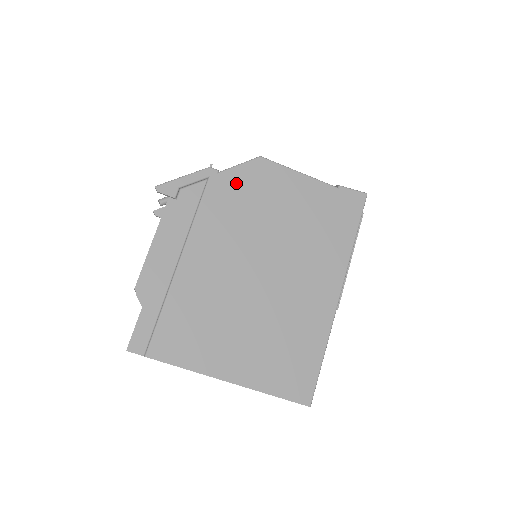
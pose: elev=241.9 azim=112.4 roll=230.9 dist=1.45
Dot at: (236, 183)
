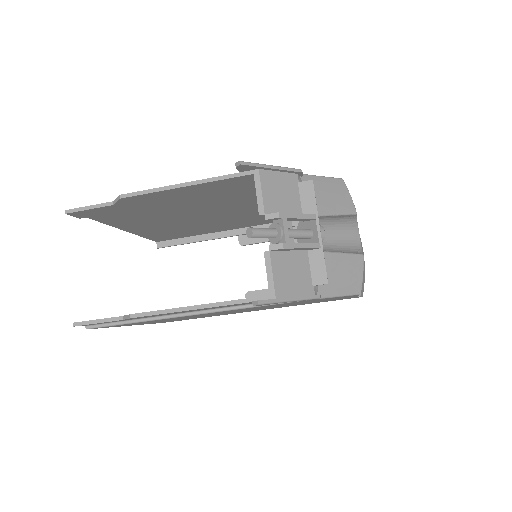
Dot at: occluded
